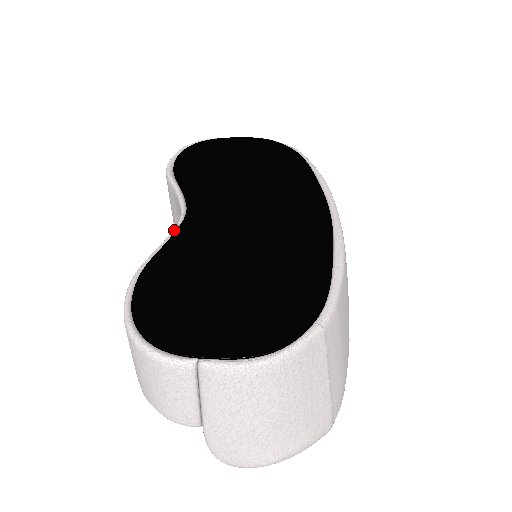
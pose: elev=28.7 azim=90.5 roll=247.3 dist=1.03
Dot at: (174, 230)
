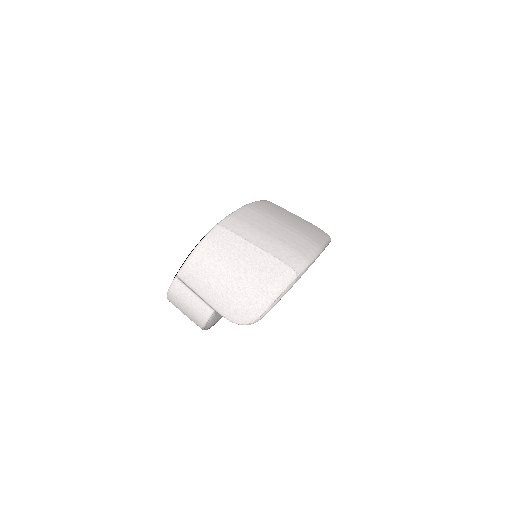
Dot at: occluded
